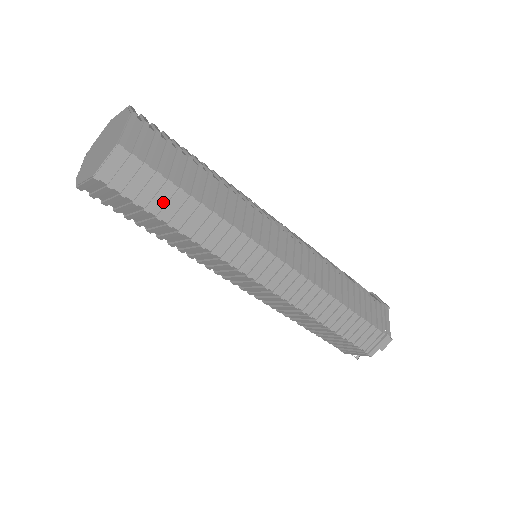
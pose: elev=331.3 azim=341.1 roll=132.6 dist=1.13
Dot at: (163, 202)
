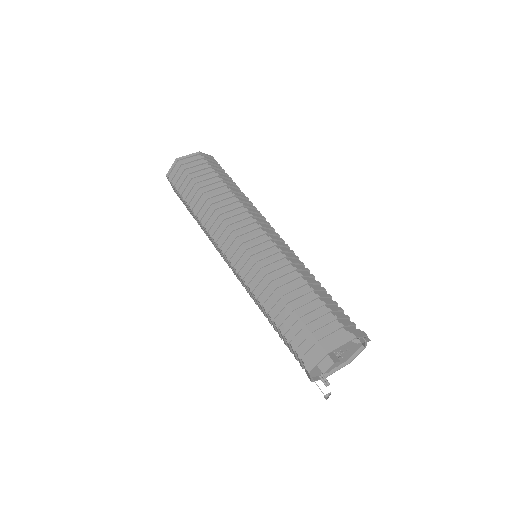
Dot at: (187, 190)
